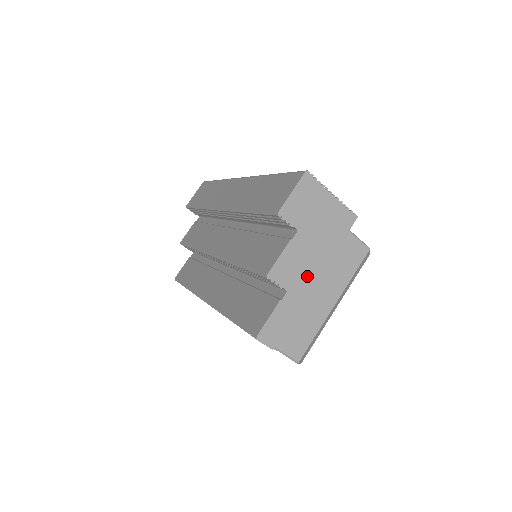
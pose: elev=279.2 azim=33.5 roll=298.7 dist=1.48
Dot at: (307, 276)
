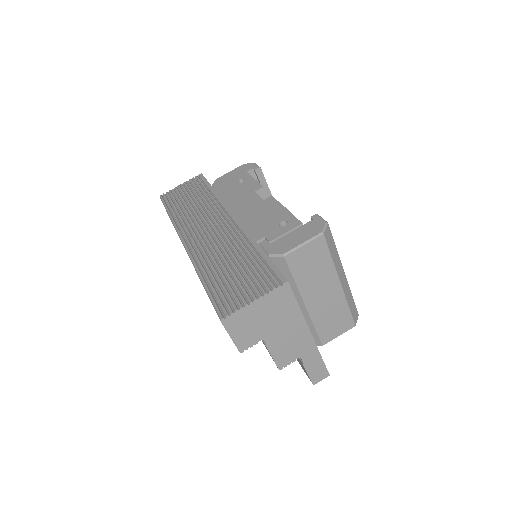
Dot at: (301, 339)
